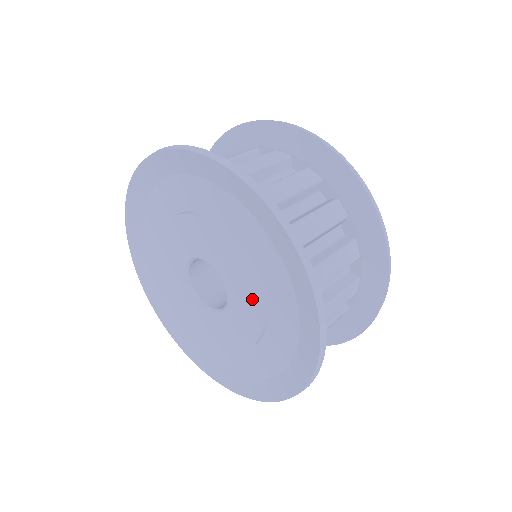
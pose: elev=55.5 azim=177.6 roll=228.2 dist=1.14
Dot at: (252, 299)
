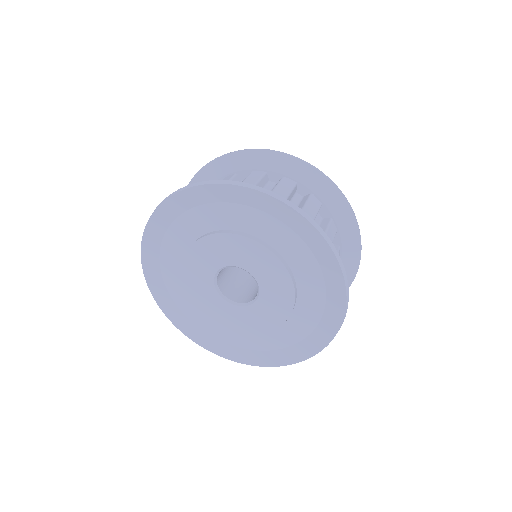
Dot at: (270, 323)
